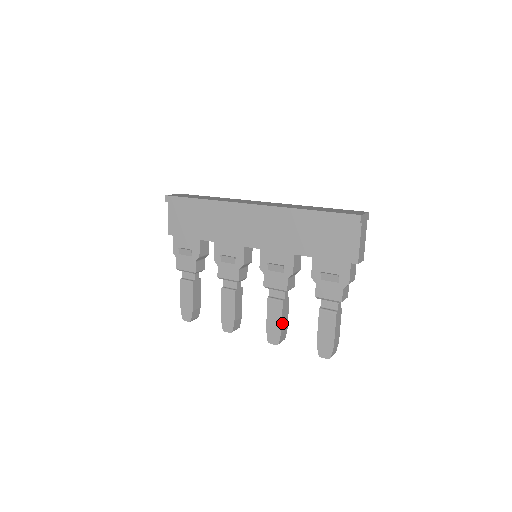
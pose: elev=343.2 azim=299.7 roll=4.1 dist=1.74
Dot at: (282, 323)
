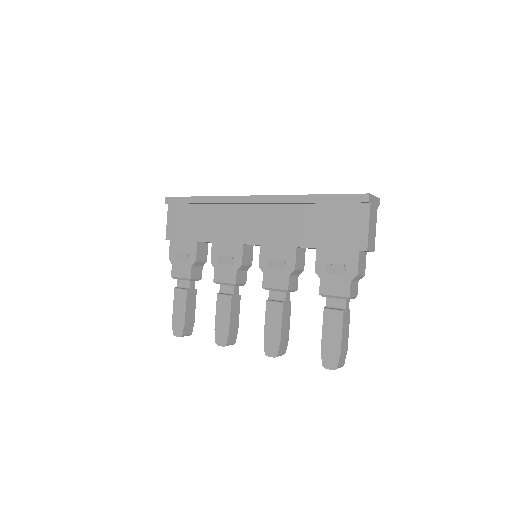
Dot at: (282, 330)
